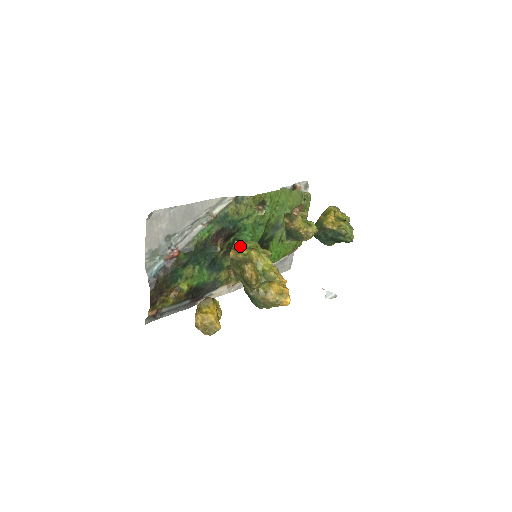
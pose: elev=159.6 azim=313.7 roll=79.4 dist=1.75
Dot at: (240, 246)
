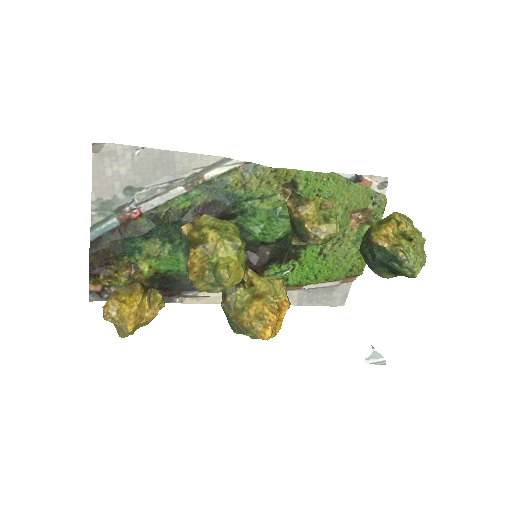
Dot at: (205, 222)
